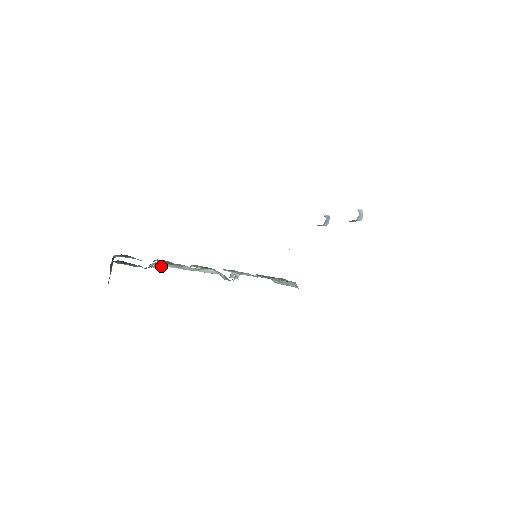
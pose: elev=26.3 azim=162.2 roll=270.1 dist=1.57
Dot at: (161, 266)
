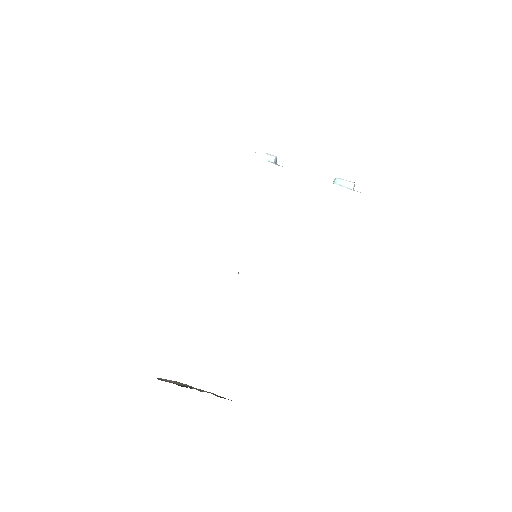
Dot at: occluded
